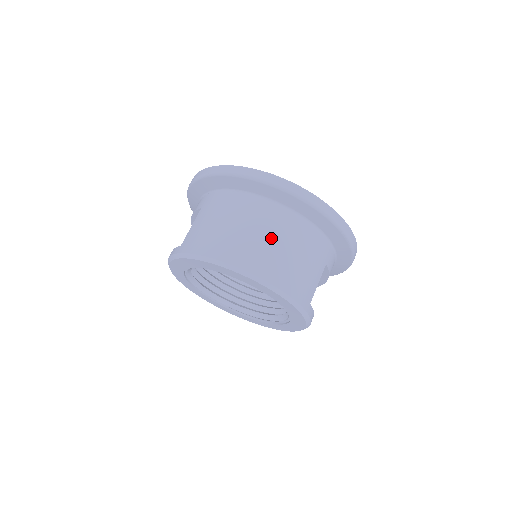
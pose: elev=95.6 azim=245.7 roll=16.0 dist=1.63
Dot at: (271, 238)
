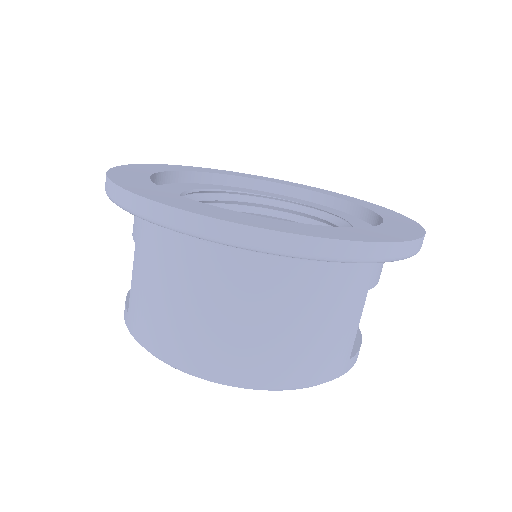
Dot at: (255, 320)
